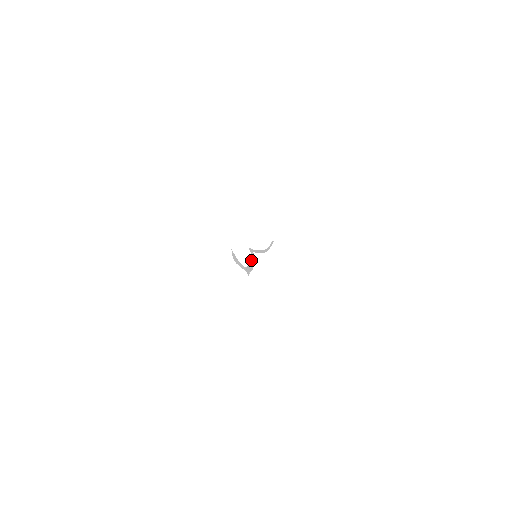
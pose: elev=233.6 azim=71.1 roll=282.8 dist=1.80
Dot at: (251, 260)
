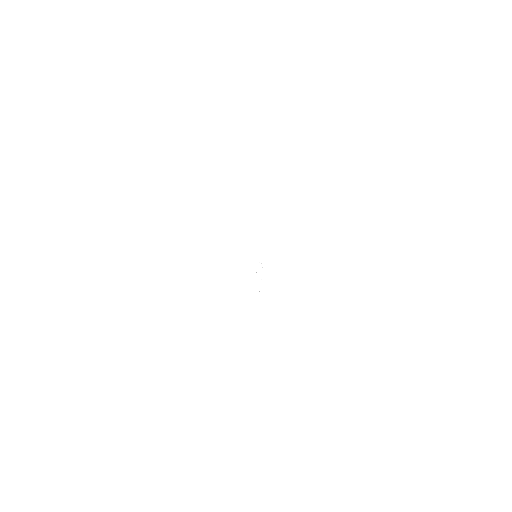
Dot at: occluded
